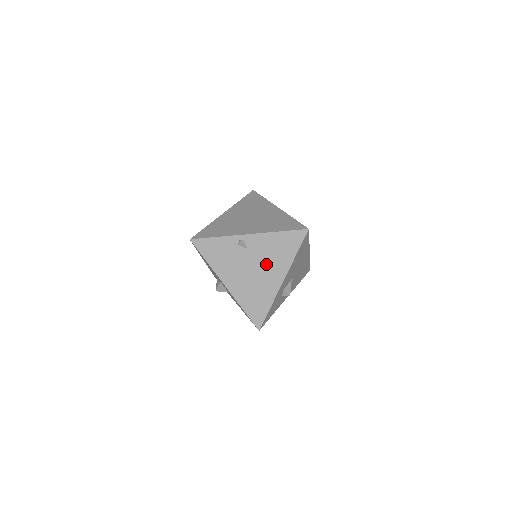
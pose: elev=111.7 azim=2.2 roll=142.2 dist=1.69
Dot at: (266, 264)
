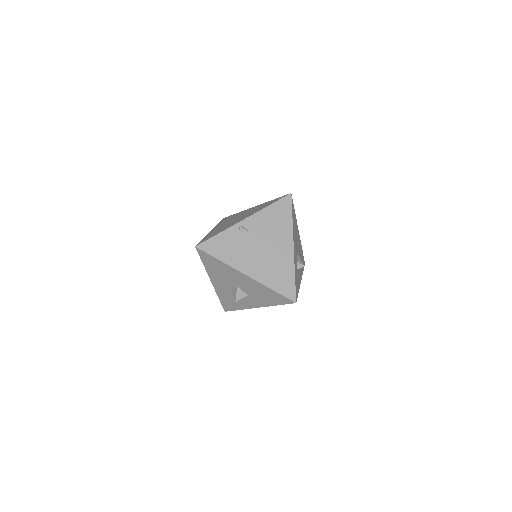
Dot at: (272, 238)
